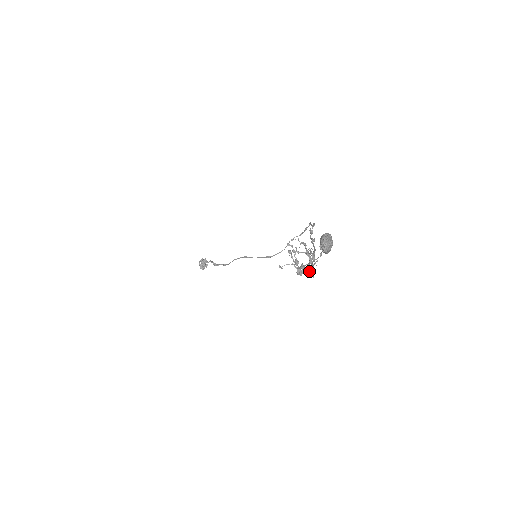
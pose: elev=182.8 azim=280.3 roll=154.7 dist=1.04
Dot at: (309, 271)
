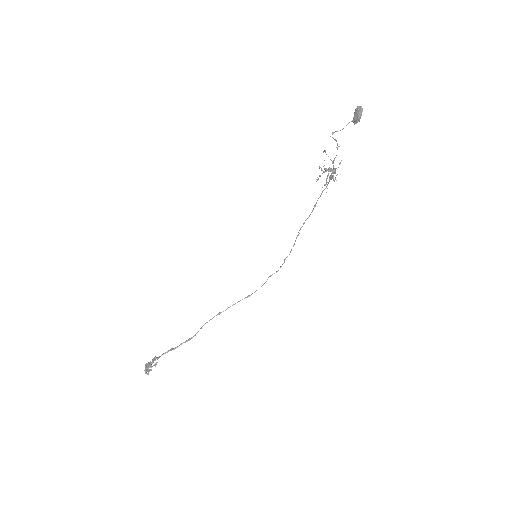
Dot at: occluded
